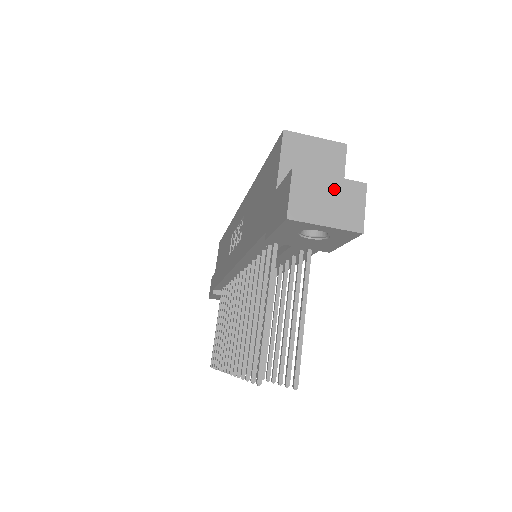
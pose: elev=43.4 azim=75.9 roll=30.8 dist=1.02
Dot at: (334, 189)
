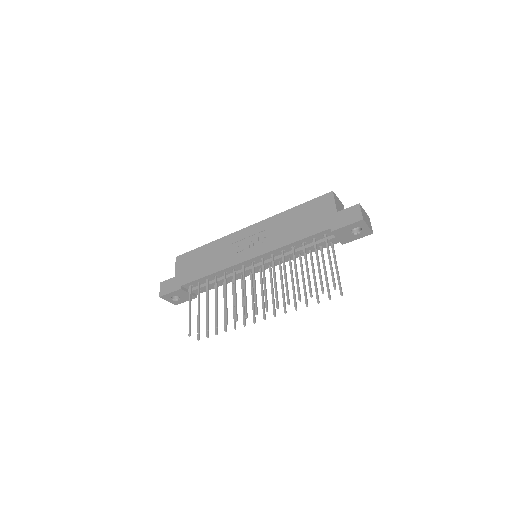
Dot at: (366, 215)
